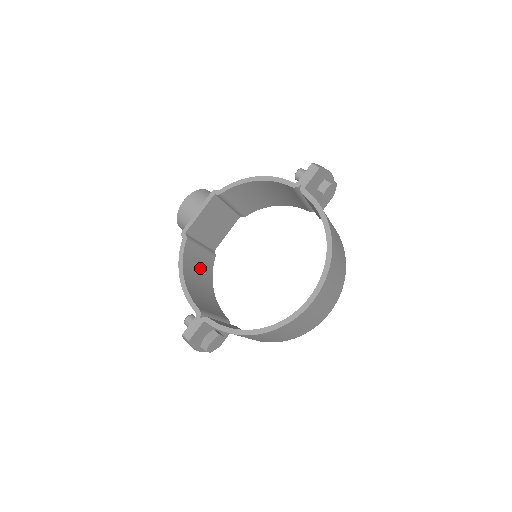
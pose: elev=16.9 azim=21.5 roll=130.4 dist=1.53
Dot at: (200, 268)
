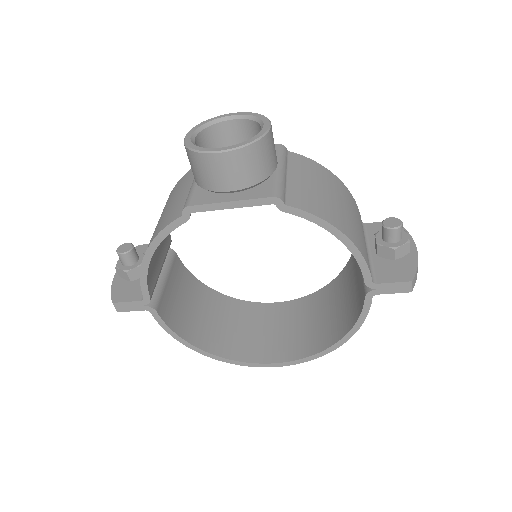
Dot at: occluded
